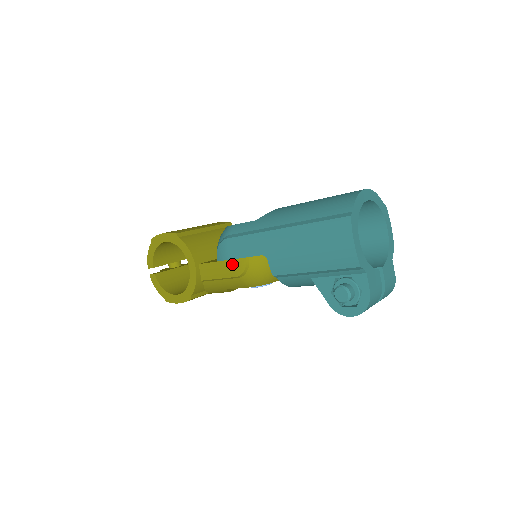
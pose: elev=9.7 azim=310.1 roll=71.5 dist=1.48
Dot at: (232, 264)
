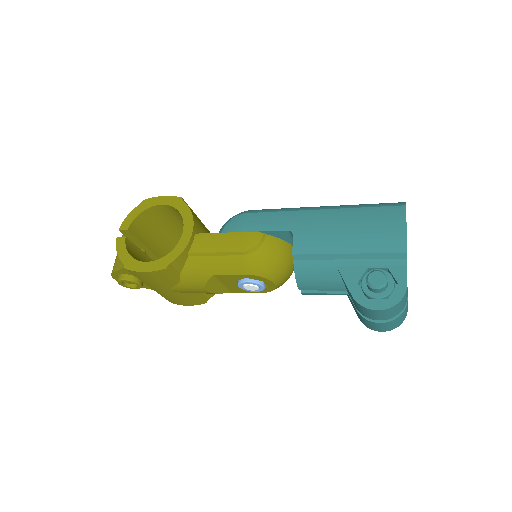
Dot at: (243, 237)
